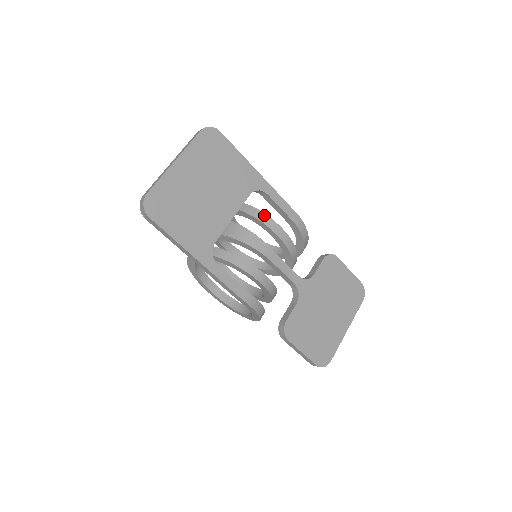
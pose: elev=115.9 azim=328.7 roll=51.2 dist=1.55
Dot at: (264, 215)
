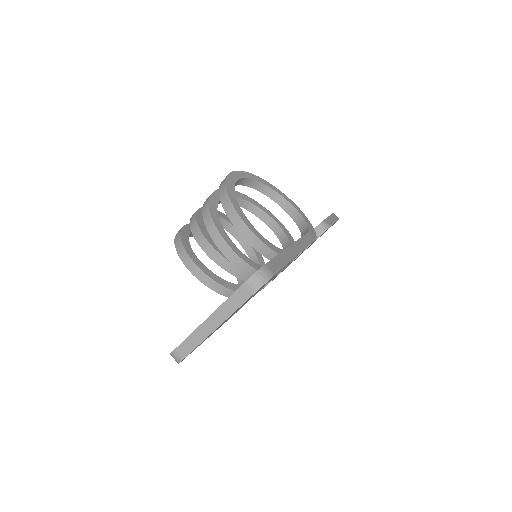
Dot at: occluded
